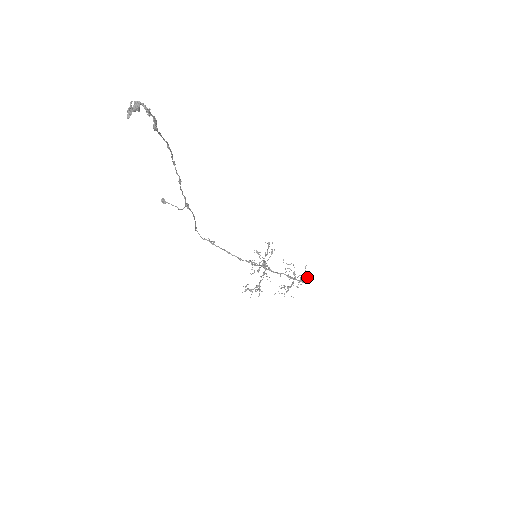
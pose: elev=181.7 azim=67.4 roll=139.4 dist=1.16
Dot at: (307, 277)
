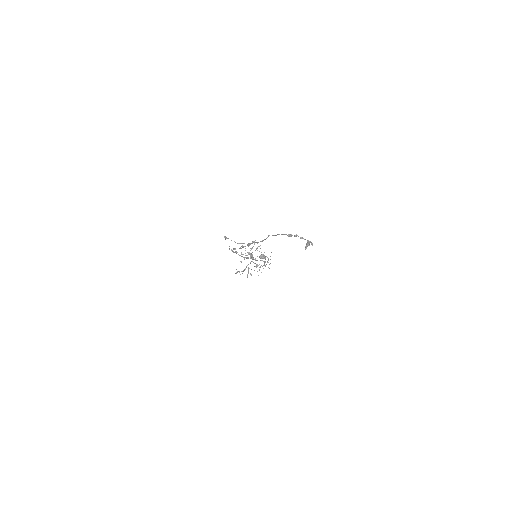
Dot at: (265, 256)
